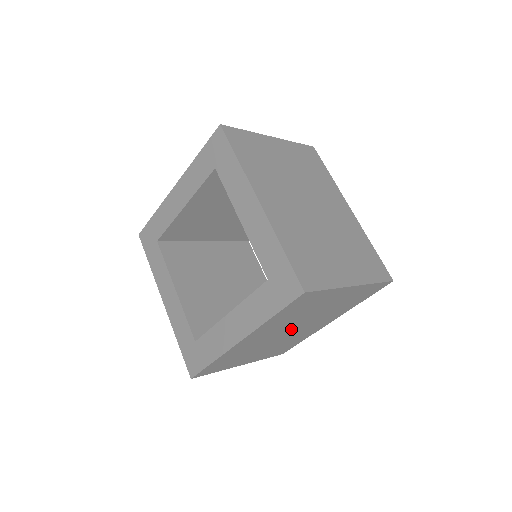
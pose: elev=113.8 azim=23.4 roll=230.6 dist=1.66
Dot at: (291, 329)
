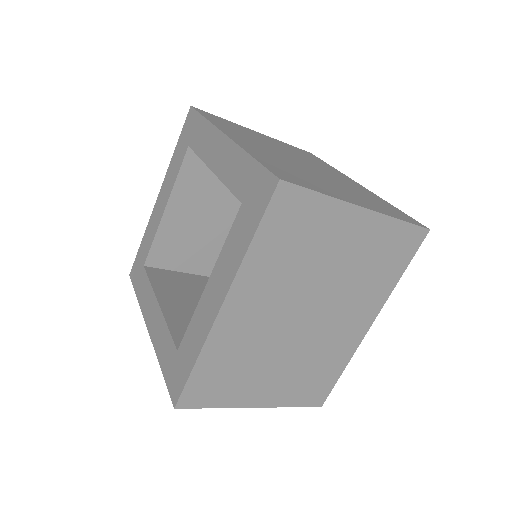
Dot at: occluded
